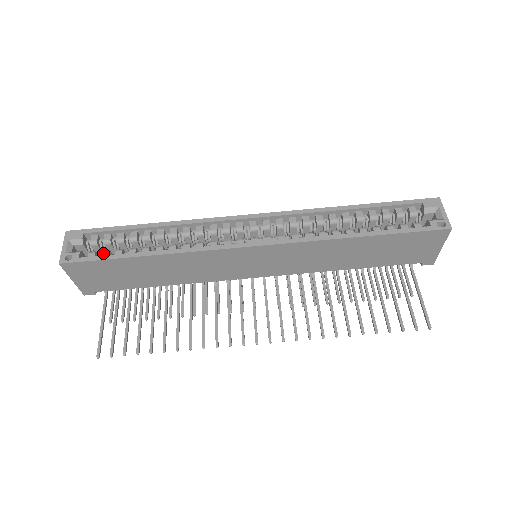
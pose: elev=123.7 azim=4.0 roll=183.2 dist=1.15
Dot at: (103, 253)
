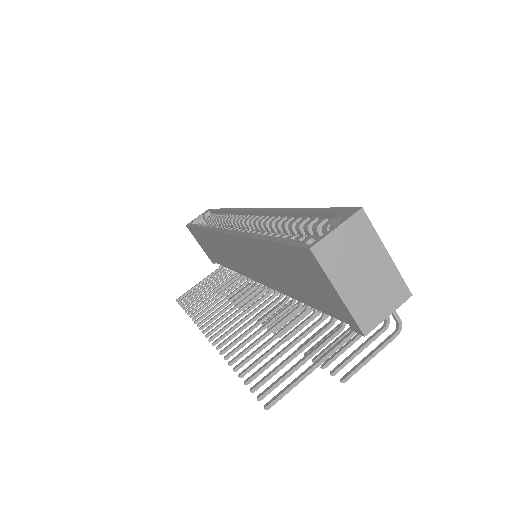
Dot at: (200, 224)
